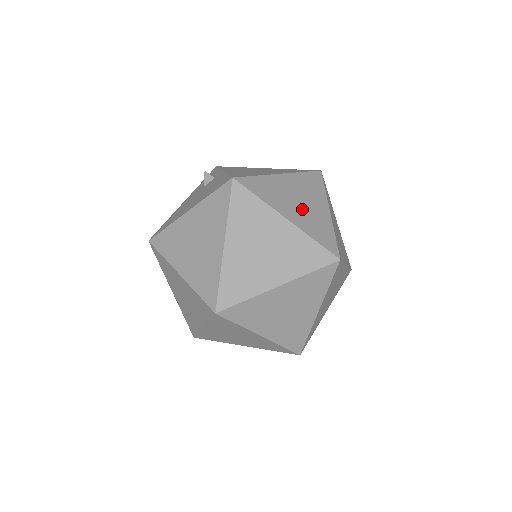
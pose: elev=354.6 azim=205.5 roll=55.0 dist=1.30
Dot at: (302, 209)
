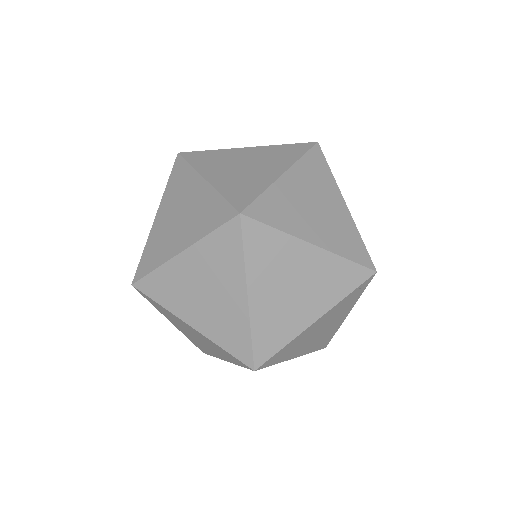
Dot at: occluded
